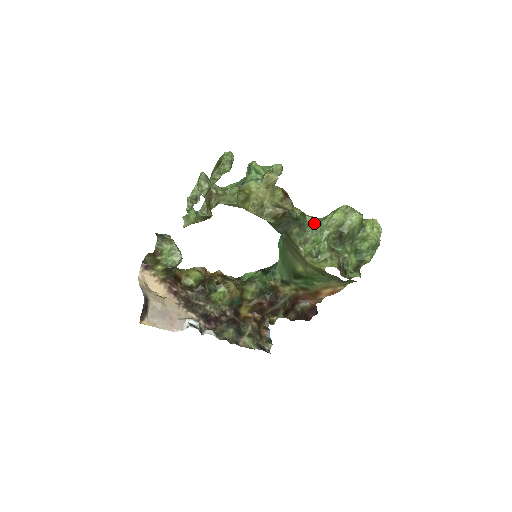
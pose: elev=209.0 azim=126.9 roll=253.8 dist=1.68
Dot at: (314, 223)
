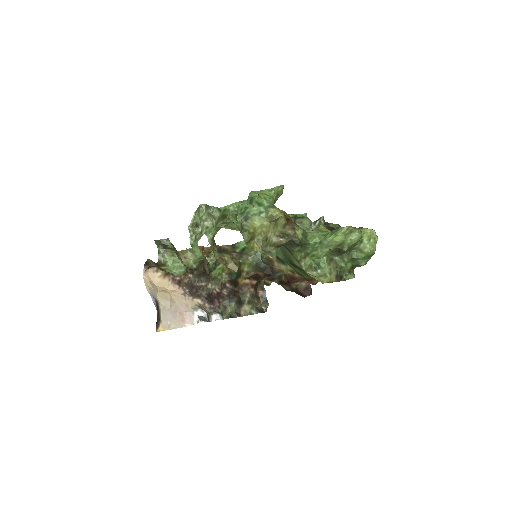
Dot at: (315, 242)
